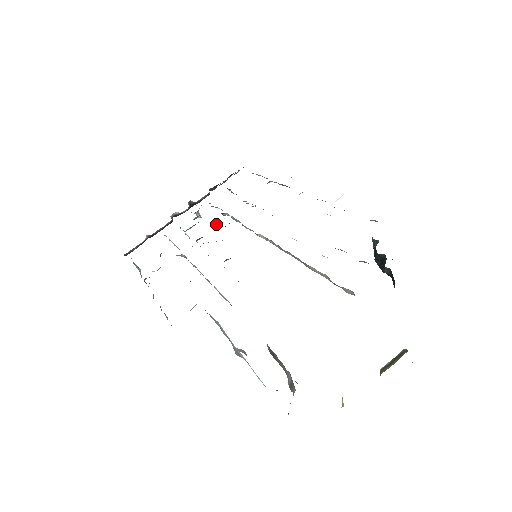
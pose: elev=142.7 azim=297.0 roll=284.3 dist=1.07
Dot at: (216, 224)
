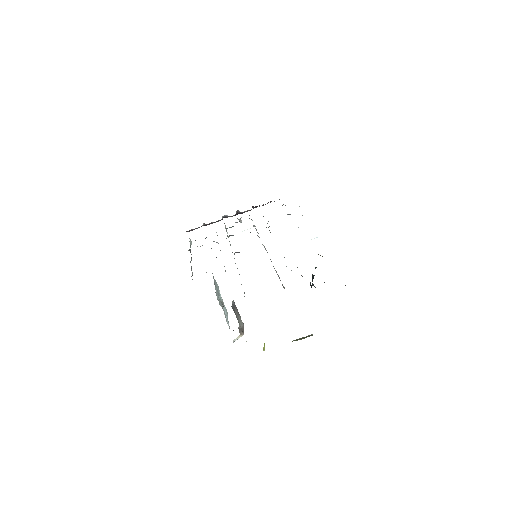
Dot at: occluded
